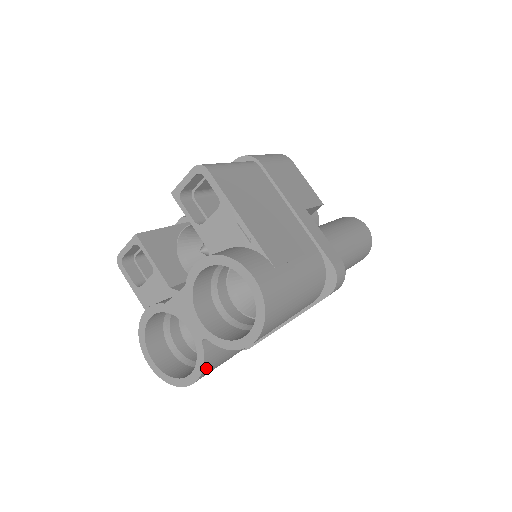
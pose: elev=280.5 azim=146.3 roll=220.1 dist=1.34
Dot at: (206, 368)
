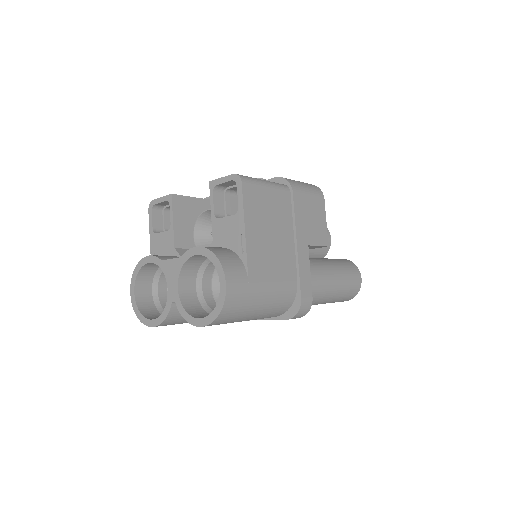
Dot at: (166, 322)
